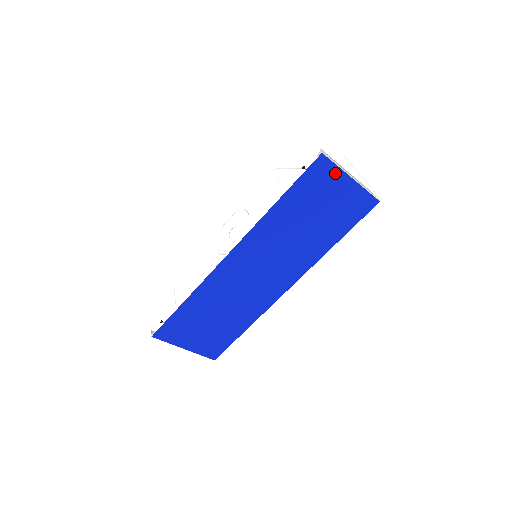
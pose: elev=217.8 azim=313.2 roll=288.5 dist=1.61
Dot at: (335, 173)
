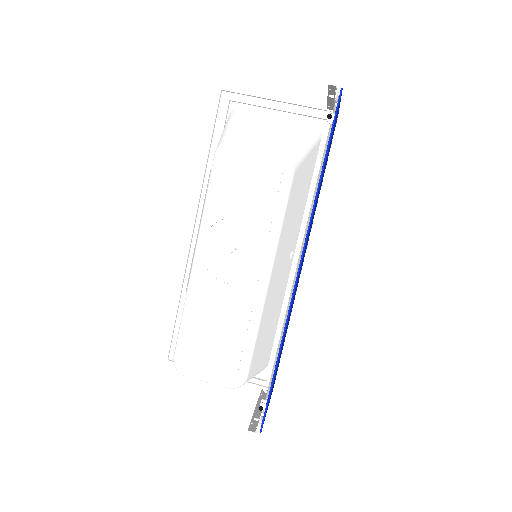
Dot at: occluded
